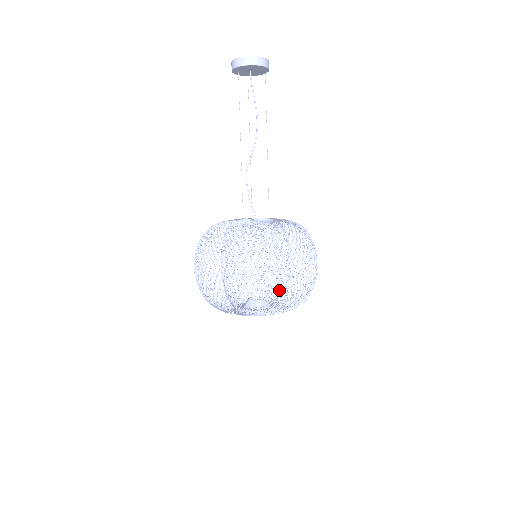
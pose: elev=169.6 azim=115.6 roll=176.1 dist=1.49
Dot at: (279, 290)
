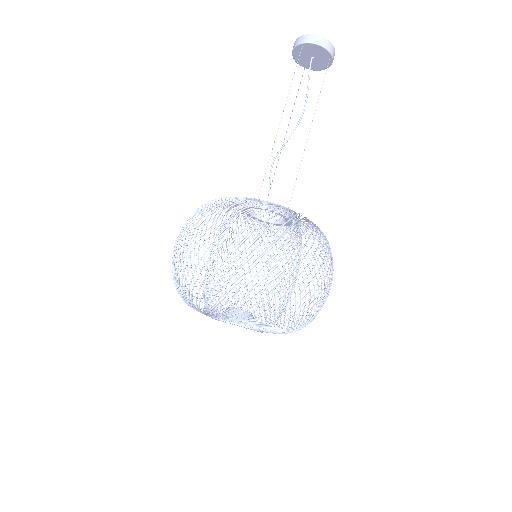
Dot at: occluded
